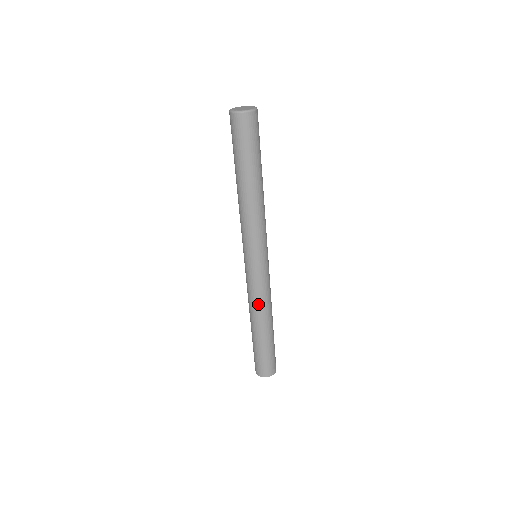
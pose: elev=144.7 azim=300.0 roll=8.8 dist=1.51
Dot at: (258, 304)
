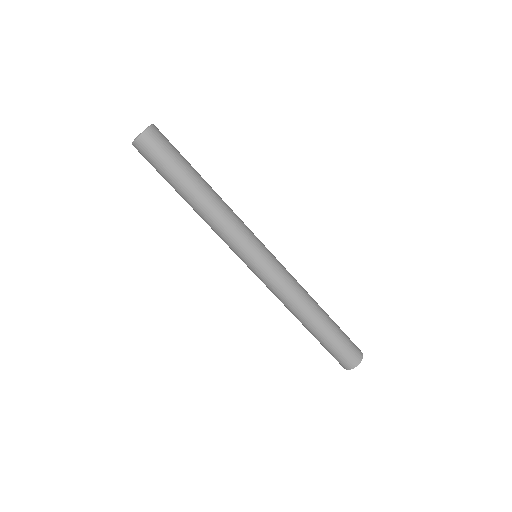
Dot at: (289, 301)
